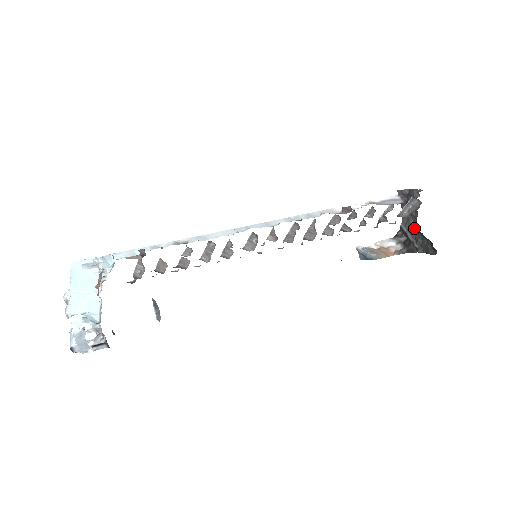
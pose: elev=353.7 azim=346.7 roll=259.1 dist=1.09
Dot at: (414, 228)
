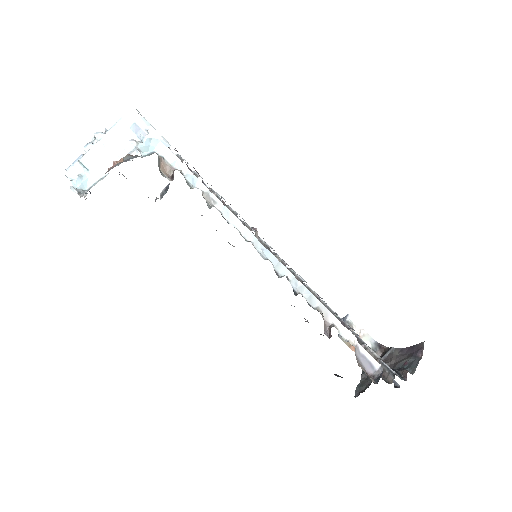
Dot at: occluded
